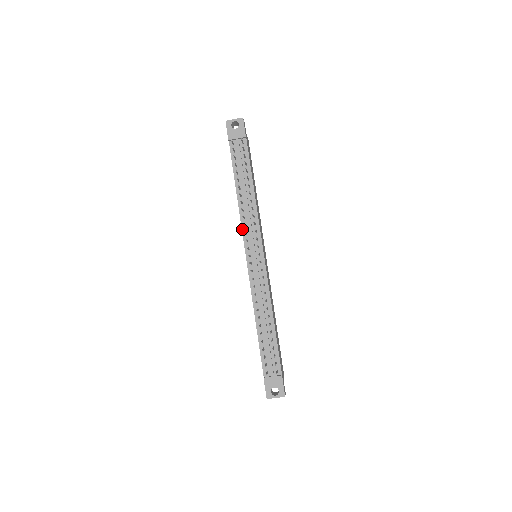
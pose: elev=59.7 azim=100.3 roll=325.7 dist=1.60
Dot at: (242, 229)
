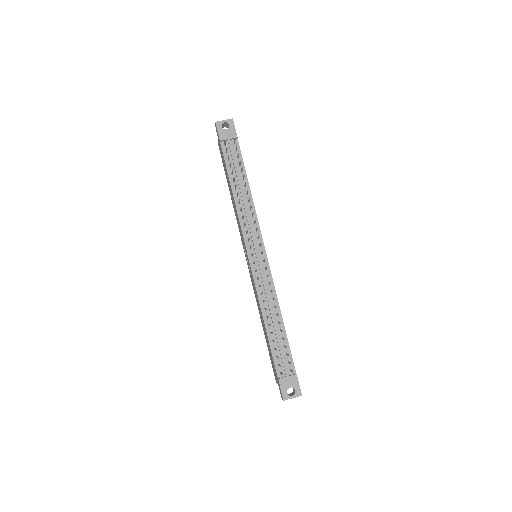
Dot at: (241, 229)
